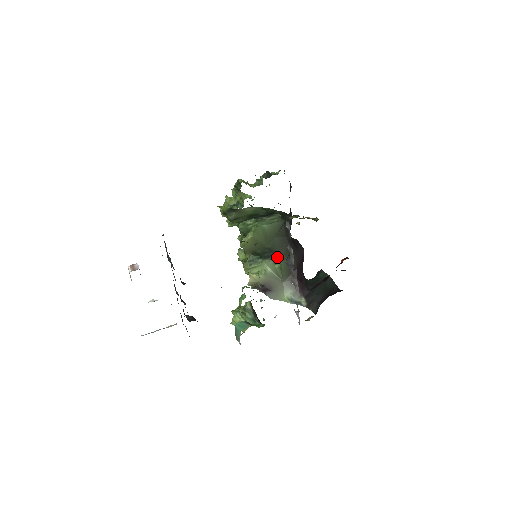
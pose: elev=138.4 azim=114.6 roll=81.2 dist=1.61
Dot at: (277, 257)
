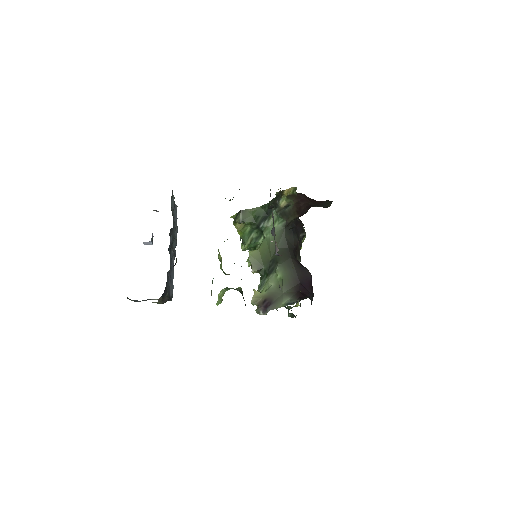
Dot at: (278, 265)
